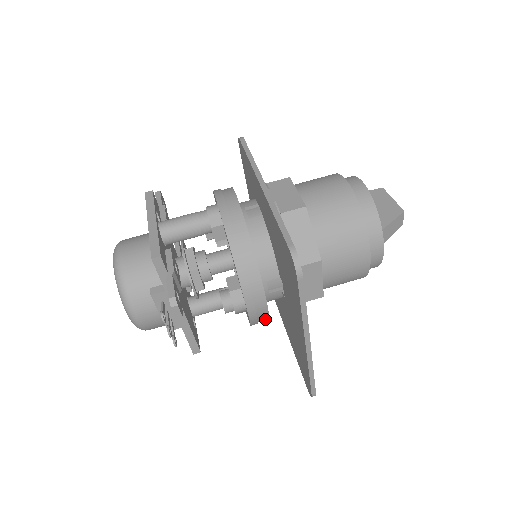
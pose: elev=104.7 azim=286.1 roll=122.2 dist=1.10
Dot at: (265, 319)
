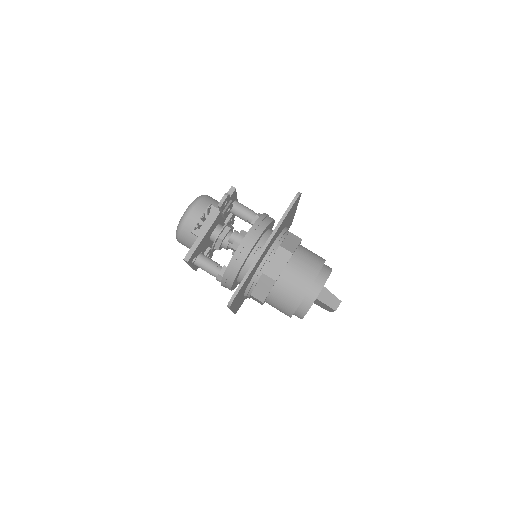
Dot at: (239, 266)
